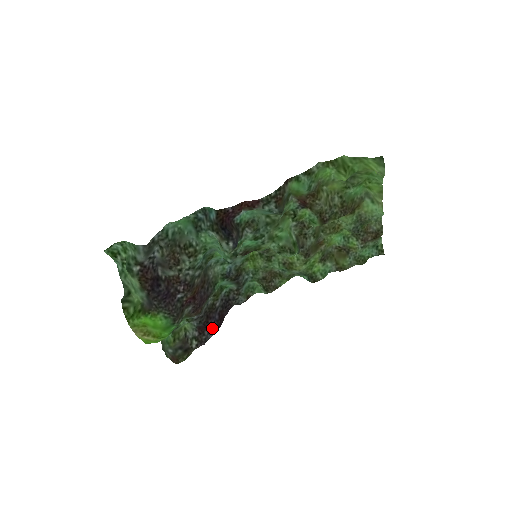
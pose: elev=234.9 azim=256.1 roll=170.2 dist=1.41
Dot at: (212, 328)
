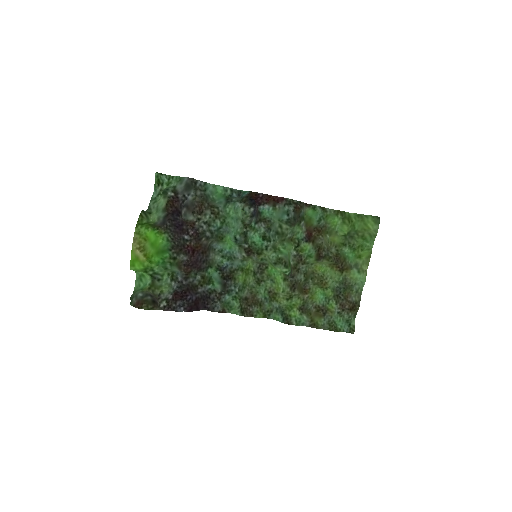
Dot at: (185, 303)
